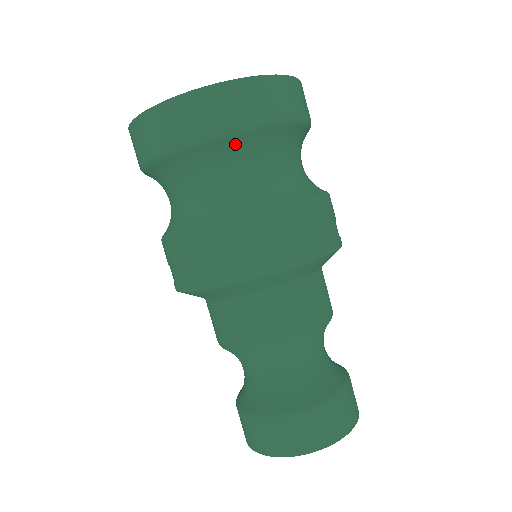
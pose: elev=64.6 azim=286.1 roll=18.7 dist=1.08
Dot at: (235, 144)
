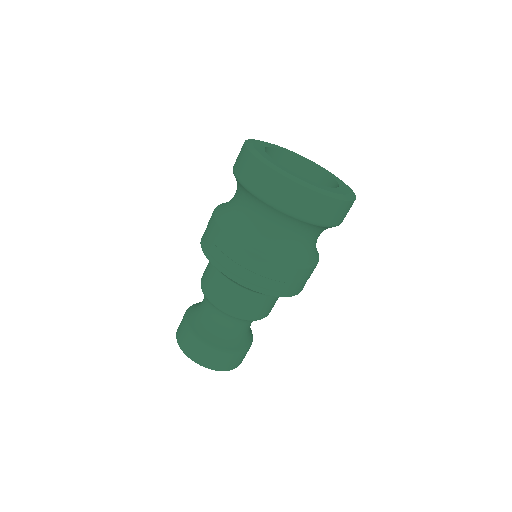
Dot at: (300, 223)
